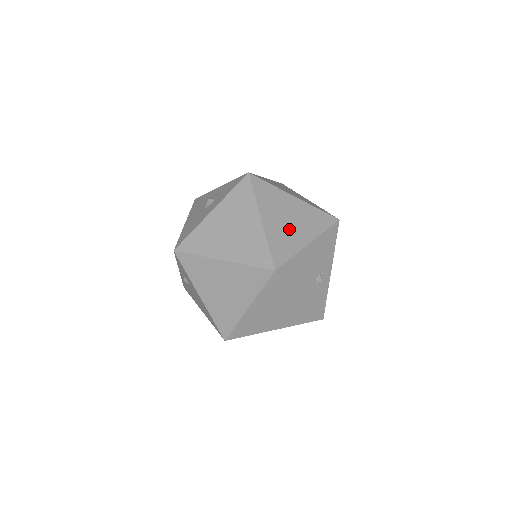
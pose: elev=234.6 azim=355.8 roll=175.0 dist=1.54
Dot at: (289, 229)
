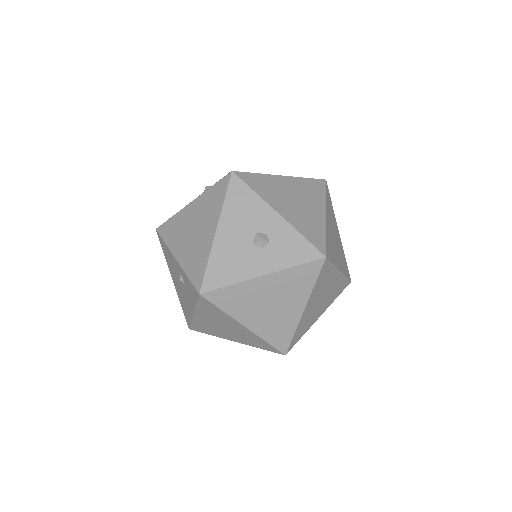
Dot at: (316, 309)
